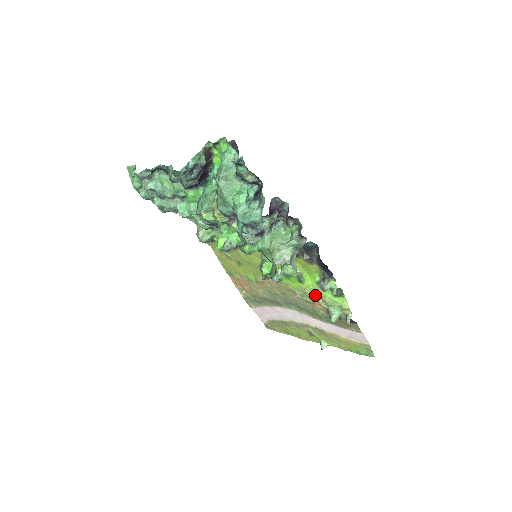
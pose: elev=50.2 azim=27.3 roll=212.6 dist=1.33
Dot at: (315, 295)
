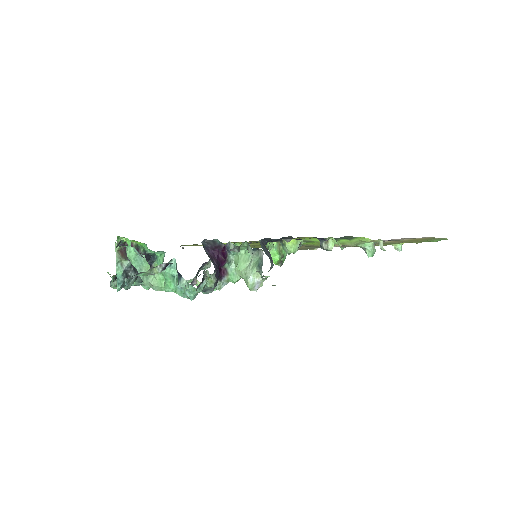
Dot at: (335, 245)
